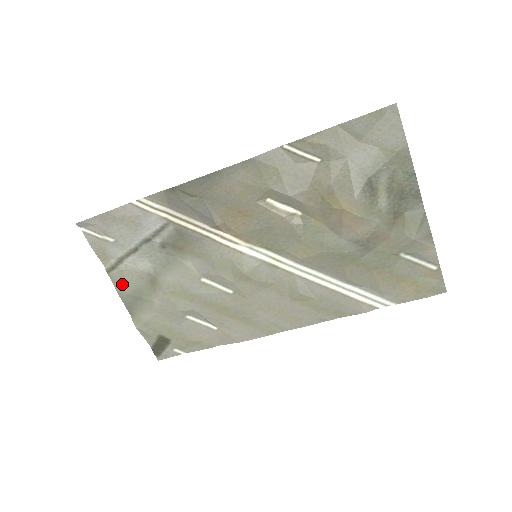
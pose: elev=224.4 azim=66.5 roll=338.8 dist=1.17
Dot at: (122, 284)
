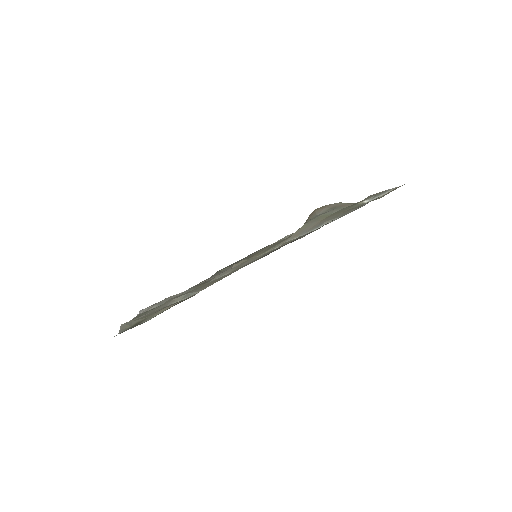
Dot at: occluded
